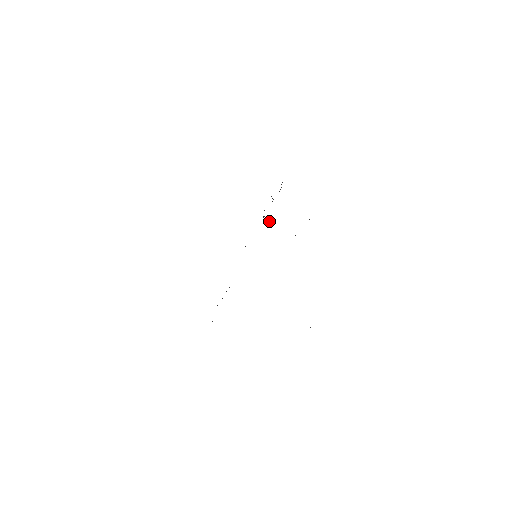
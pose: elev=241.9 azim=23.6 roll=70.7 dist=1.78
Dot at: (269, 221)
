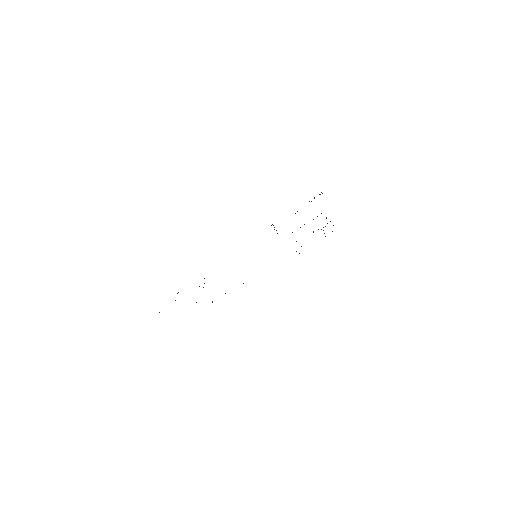
Dot at: occluded
